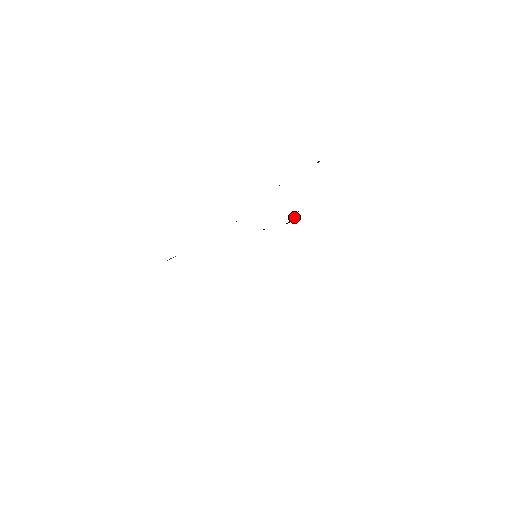
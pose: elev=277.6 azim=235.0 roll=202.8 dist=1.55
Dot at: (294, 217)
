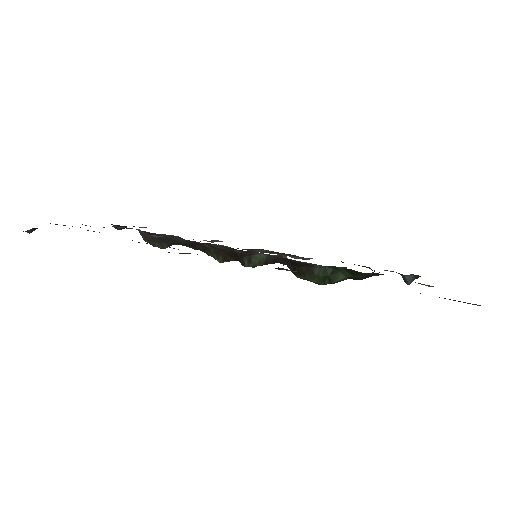
Dot at: (335, 276)
